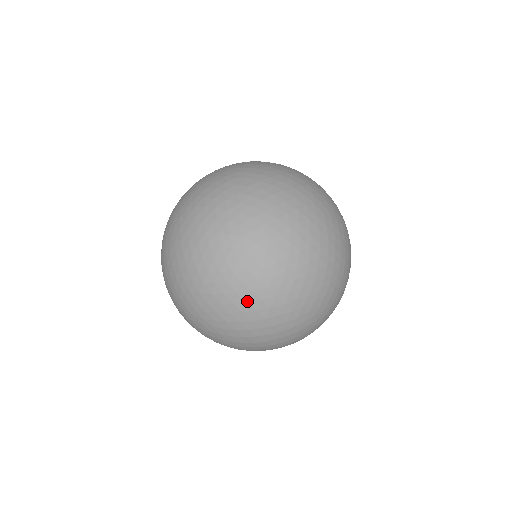
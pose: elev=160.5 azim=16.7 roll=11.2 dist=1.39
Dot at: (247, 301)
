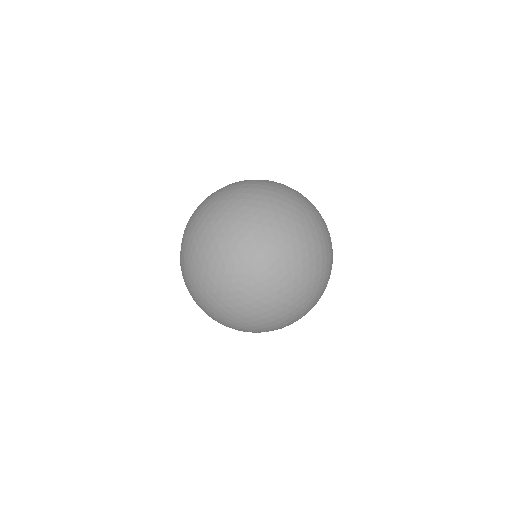
Dot at: occluded
